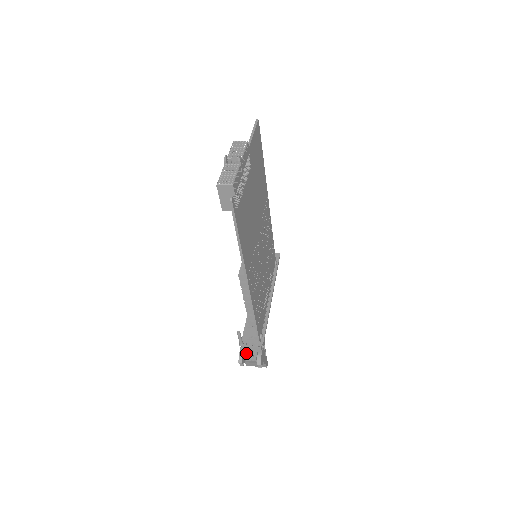
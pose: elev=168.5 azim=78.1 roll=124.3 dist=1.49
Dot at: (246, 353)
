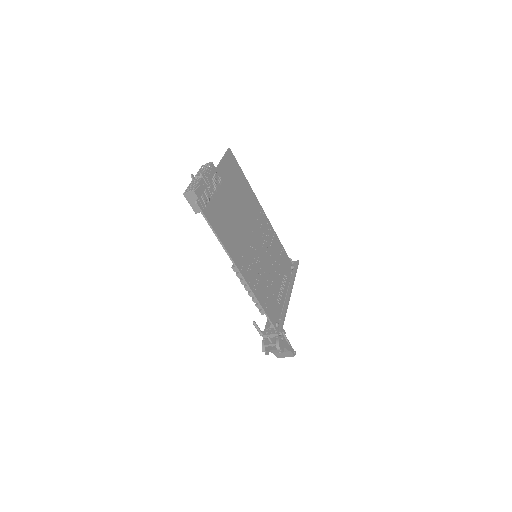
Dot at: (266, 341)
